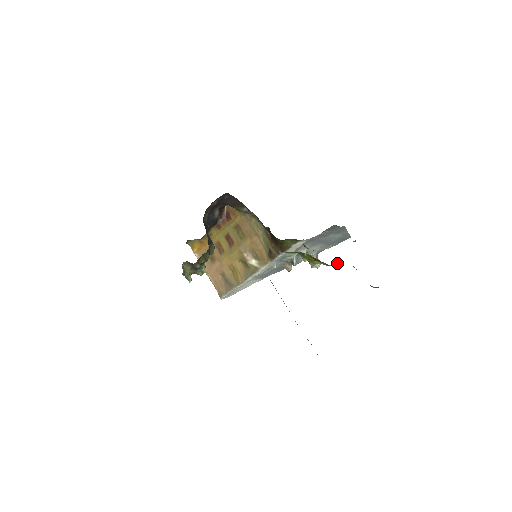
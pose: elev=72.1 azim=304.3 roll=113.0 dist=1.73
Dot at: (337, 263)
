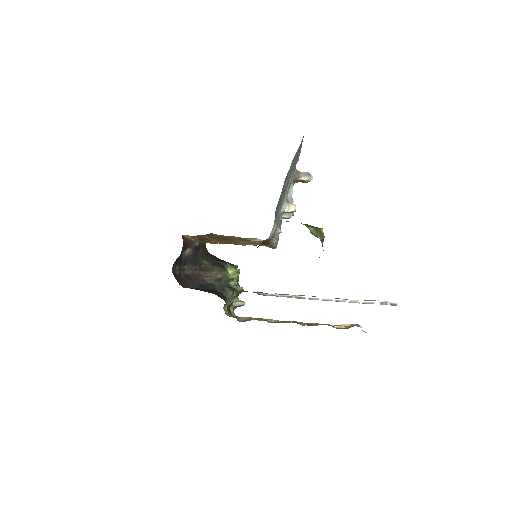
Dot at: (322, 240)
